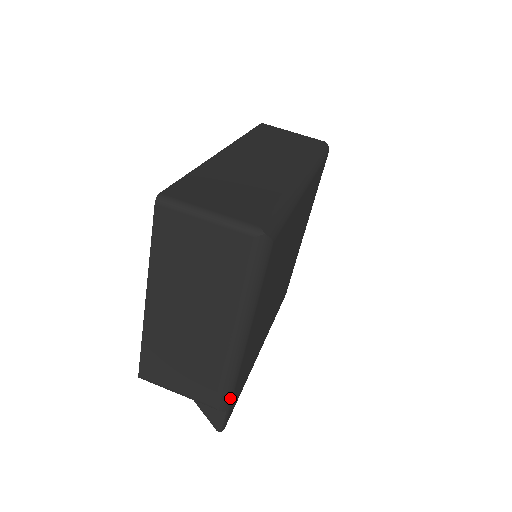
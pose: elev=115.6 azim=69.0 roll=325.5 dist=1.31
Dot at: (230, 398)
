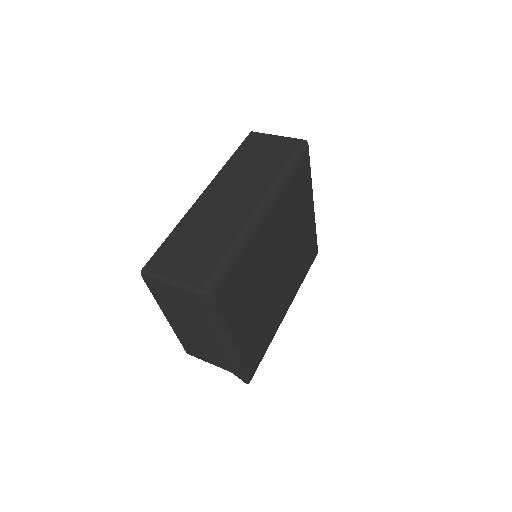
Dot at: (242, 368)
